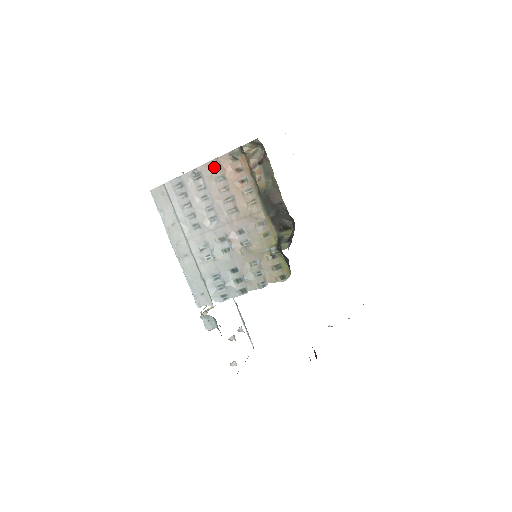
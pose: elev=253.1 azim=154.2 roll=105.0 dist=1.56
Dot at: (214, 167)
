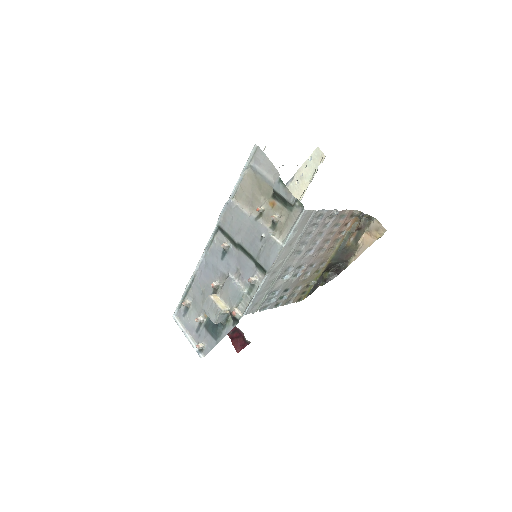
Dot at: (342, 215)
